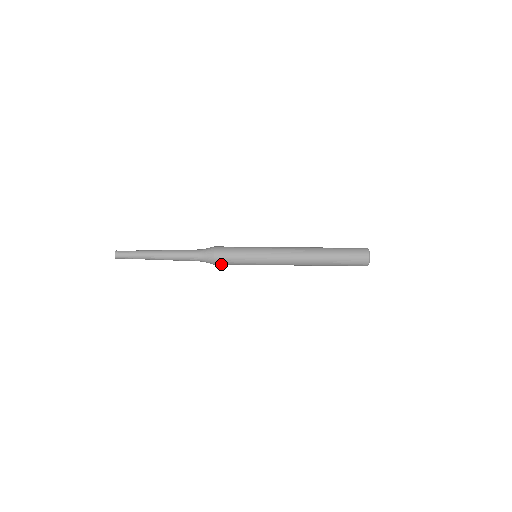
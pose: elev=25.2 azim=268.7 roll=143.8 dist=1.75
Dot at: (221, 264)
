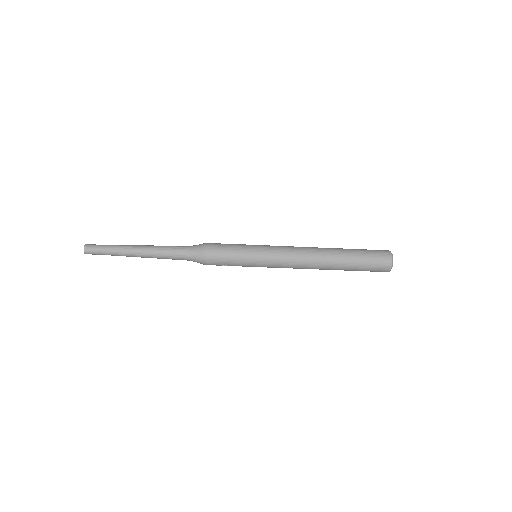
Dot at: (213, 264)
